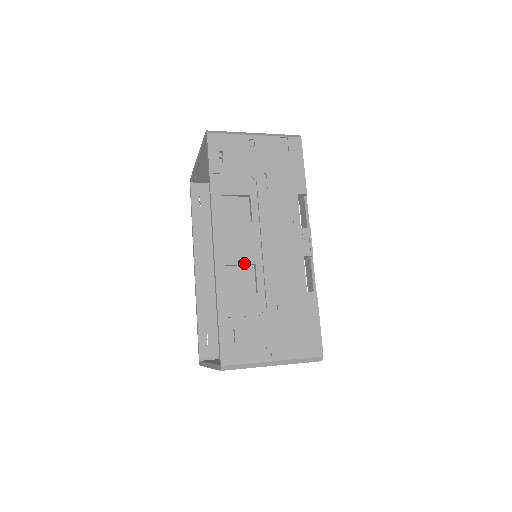
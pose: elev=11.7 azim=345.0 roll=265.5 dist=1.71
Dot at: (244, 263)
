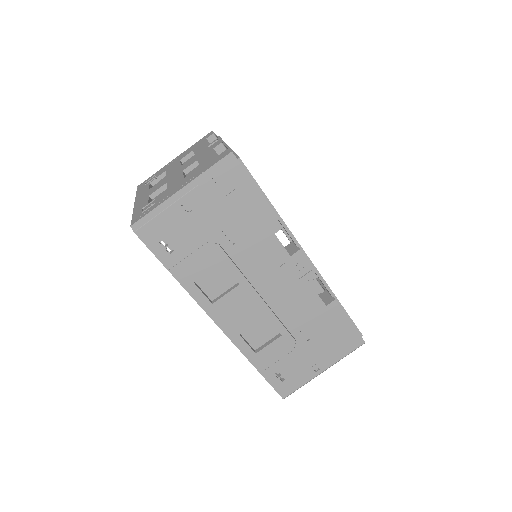
Dot at: (255, 322)
